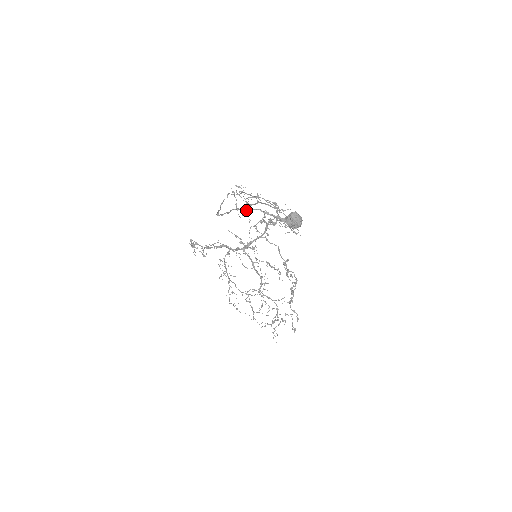
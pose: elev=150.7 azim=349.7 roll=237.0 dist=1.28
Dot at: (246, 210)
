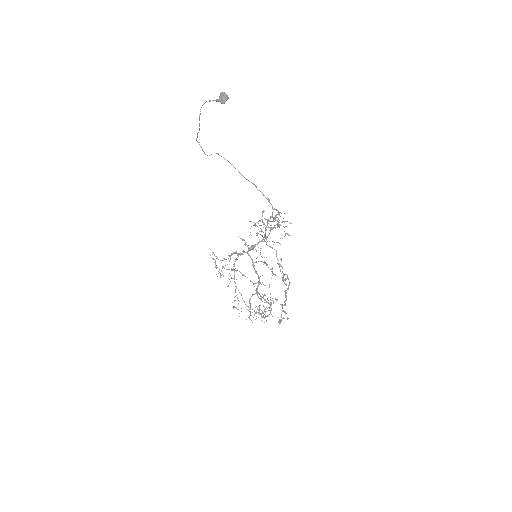
Dot at: occluded
